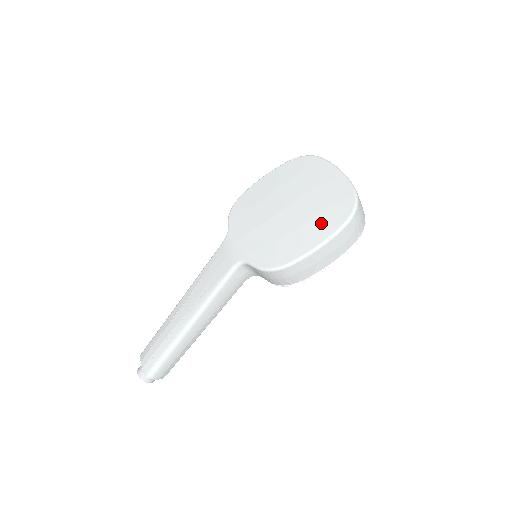
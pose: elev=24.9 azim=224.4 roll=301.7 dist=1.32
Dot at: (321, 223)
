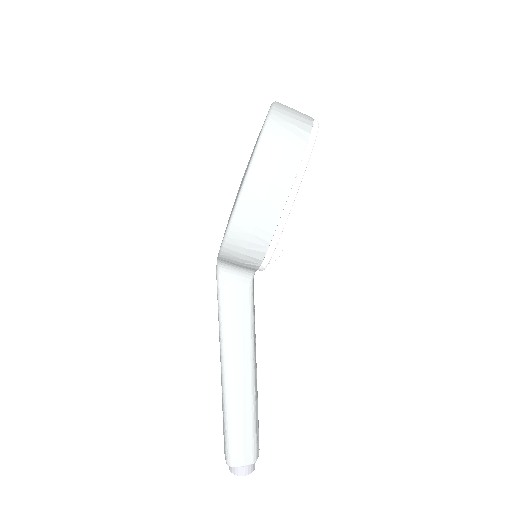
Dot at: (249, 160)
